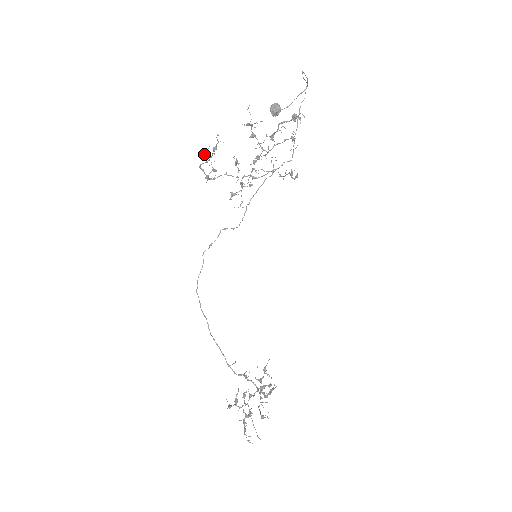
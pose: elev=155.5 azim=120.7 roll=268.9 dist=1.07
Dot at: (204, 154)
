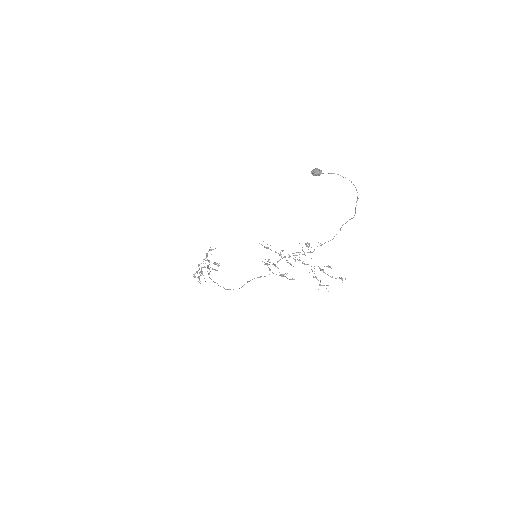
Dot at: occluded
